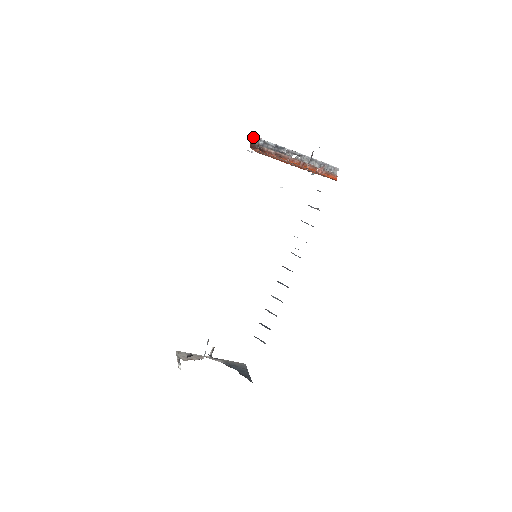
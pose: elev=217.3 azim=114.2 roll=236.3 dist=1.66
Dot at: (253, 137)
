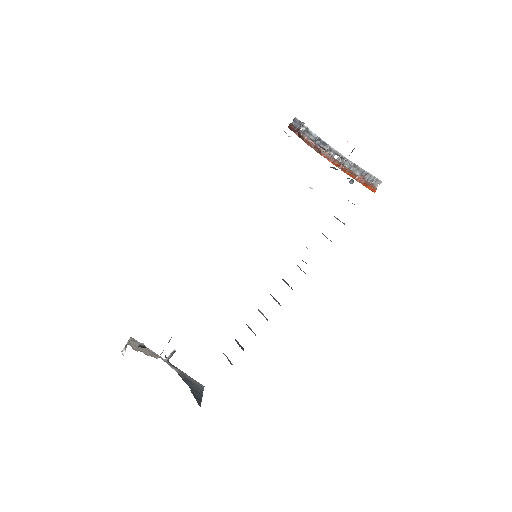
Dot at: (296, 118)
